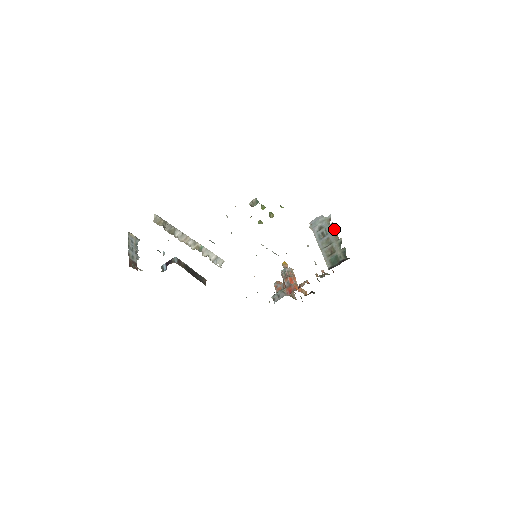
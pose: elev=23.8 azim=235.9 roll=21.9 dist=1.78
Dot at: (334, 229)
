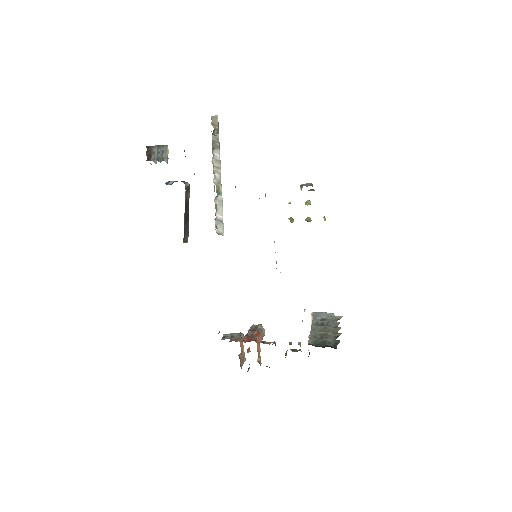
Dot at: occluded
